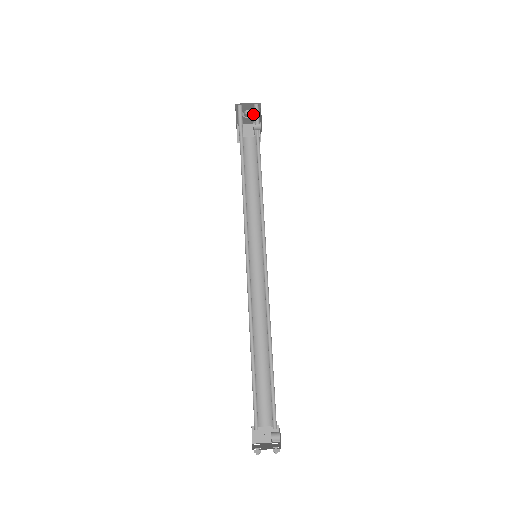
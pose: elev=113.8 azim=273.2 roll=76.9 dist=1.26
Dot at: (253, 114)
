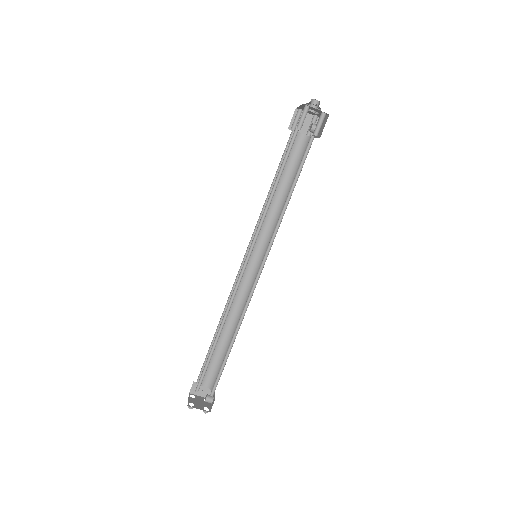
Dot at: occluded
